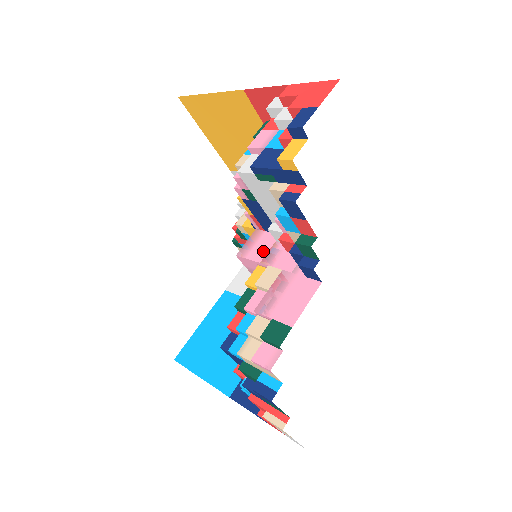
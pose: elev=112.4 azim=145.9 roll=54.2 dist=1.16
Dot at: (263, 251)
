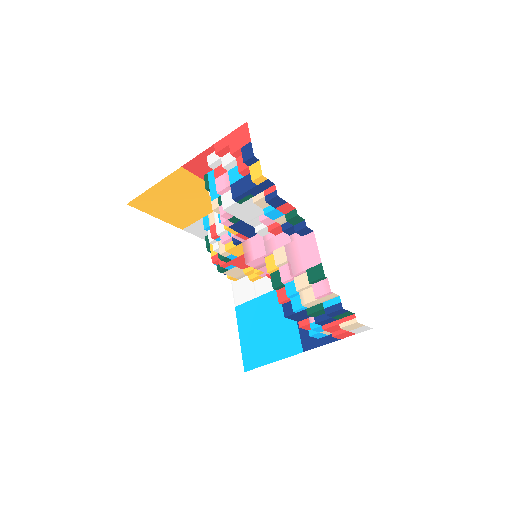
Dot at: (261, 248)
